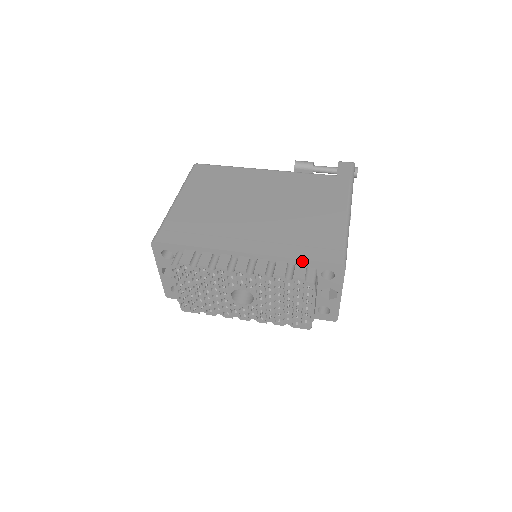
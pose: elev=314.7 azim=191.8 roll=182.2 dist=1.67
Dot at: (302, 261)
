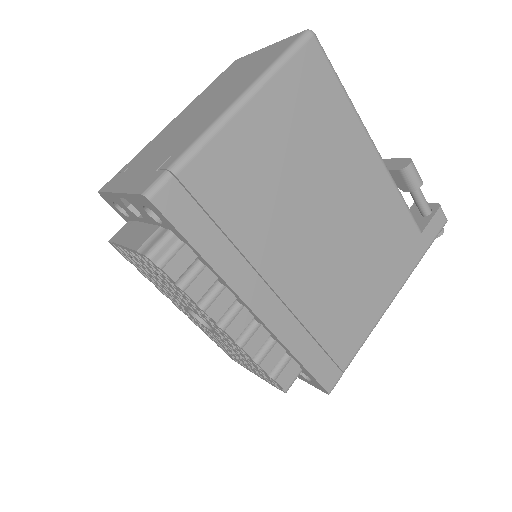
Dot at: (300, 363)
